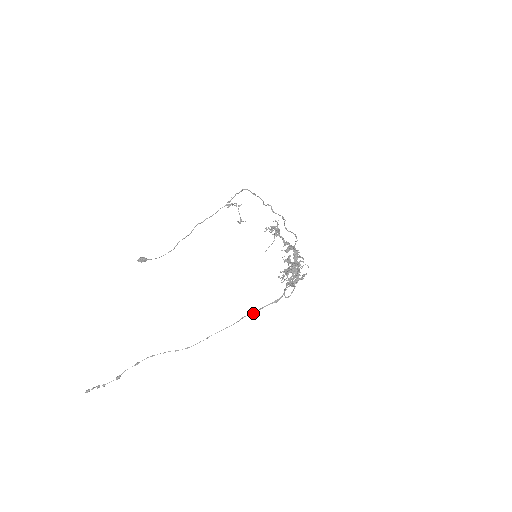
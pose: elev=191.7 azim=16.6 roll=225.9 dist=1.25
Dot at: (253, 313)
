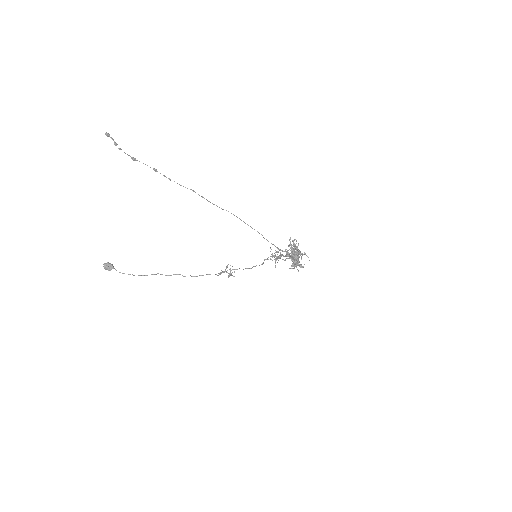
Dot at: (261, 234)
